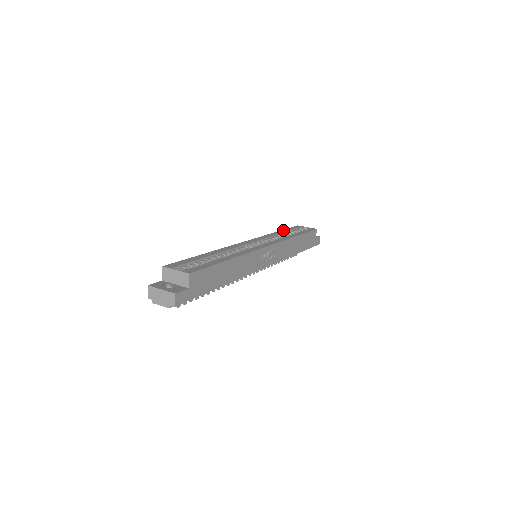
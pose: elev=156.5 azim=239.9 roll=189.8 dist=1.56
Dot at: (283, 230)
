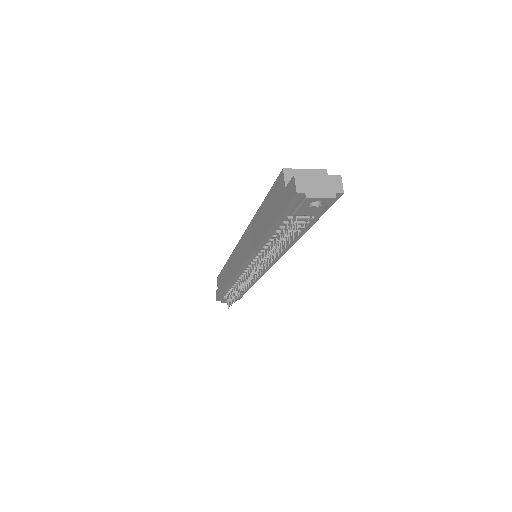
Dot at: occluded
